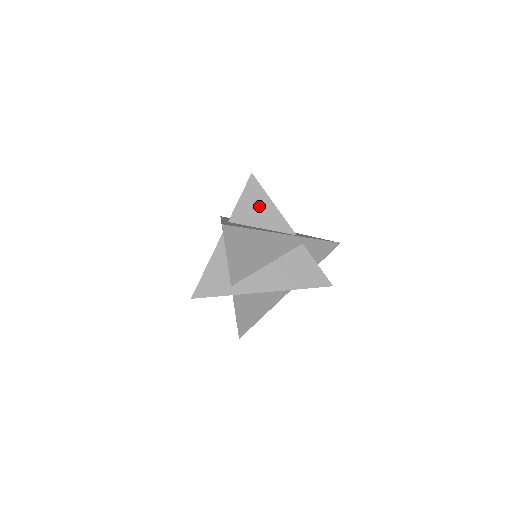
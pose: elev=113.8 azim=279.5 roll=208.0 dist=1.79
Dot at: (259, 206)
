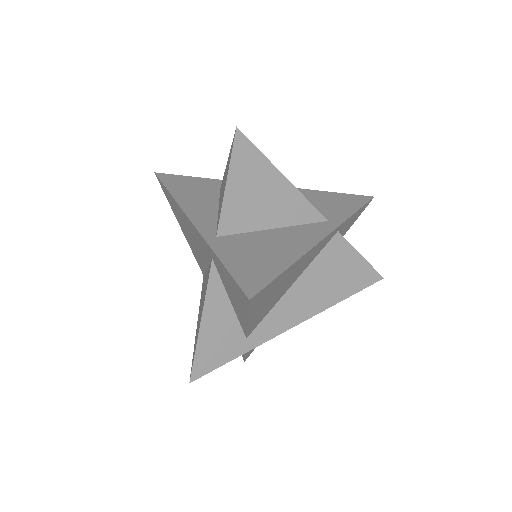
Dot at: (262, 190)
